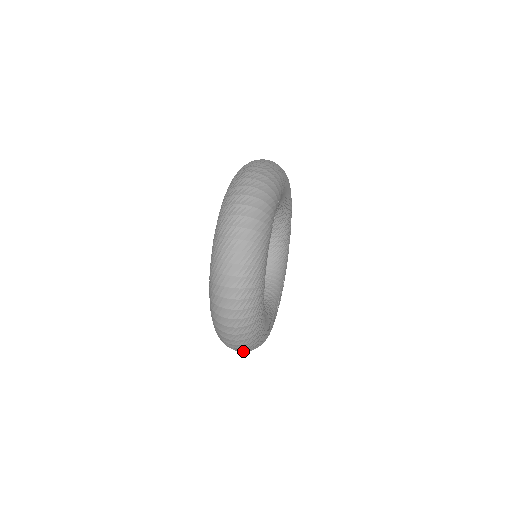
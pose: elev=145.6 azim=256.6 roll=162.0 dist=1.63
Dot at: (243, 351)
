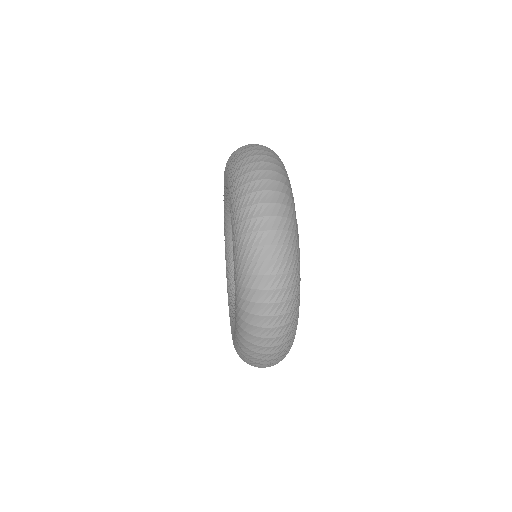
Dot at: (274, 357)
